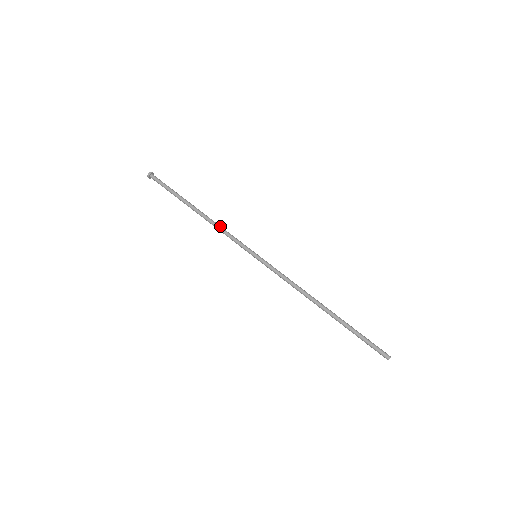
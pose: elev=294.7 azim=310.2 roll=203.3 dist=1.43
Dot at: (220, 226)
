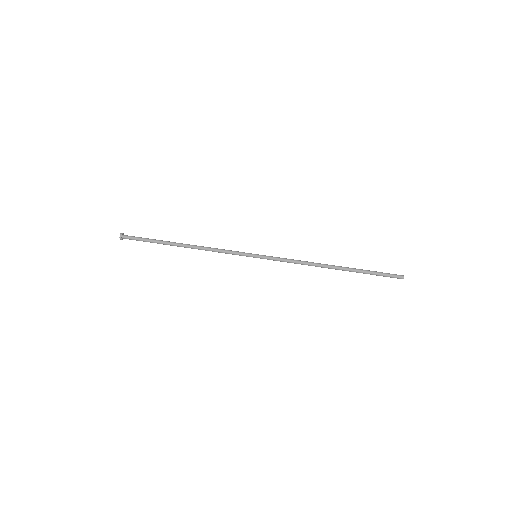
Dot at: (211, 249)
